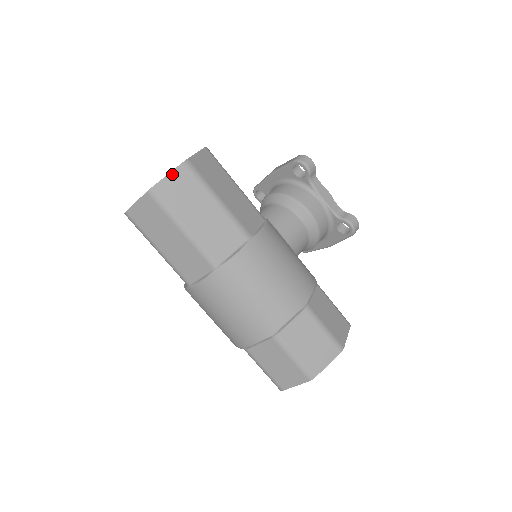
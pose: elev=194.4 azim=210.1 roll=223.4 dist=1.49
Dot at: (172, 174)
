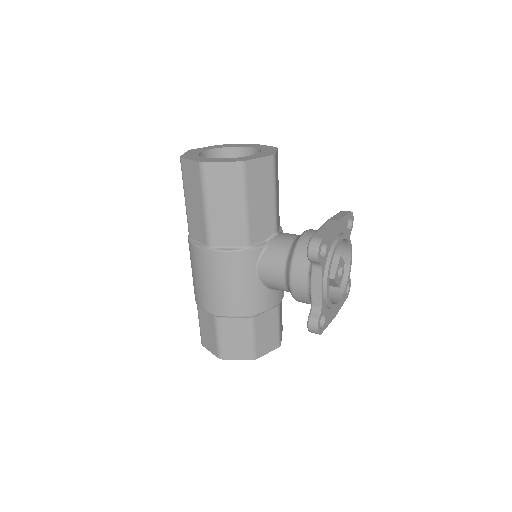
Dot at: (191, 162)
